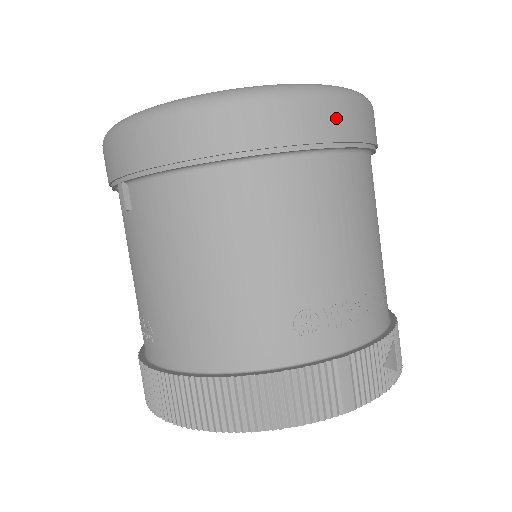
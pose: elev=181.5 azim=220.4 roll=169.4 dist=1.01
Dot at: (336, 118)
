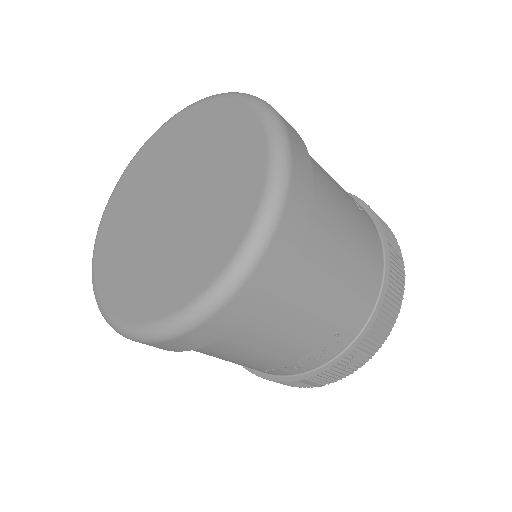
Dot at: (204, 335)
